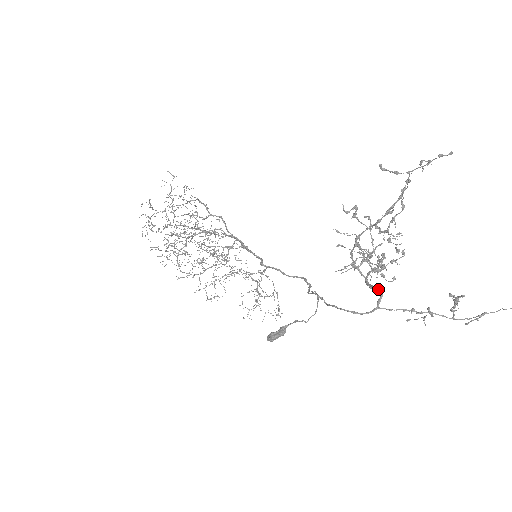
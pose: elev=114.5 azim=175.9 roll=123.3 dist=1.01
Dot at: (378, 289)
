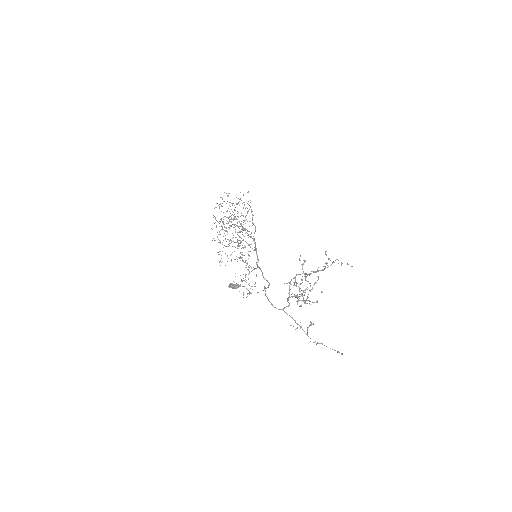
Dot at: (289, 303)
